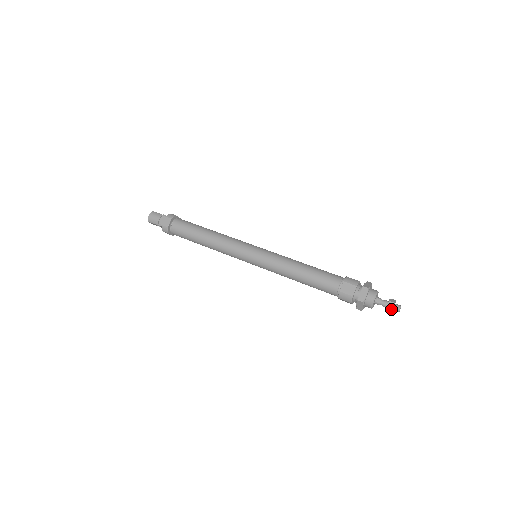
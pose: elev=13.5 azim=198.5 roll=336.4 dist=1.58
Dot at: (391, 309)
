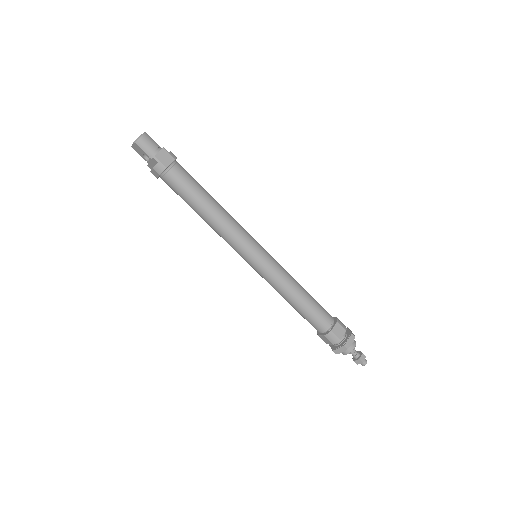
Dot at: (362, 362)
